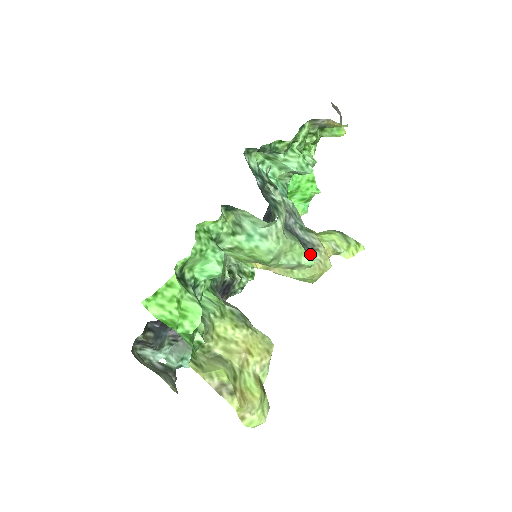
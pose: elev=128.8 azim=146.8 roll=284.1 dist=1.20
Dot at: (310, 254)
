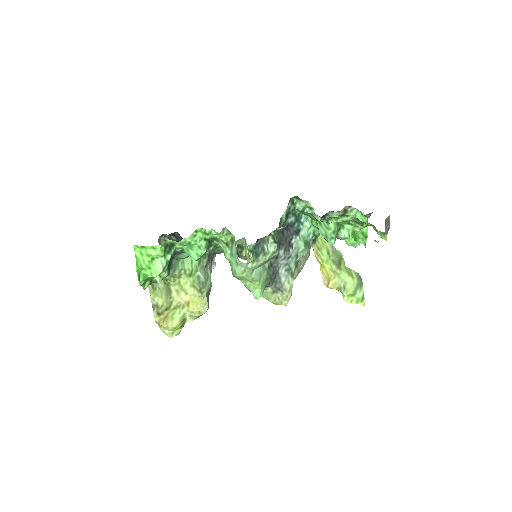
Dot at: (274, 289)
